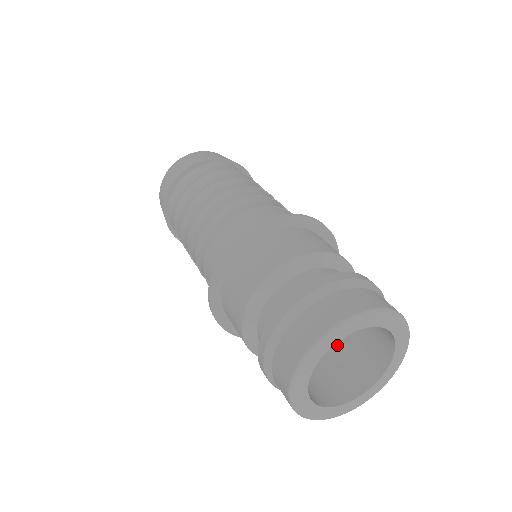
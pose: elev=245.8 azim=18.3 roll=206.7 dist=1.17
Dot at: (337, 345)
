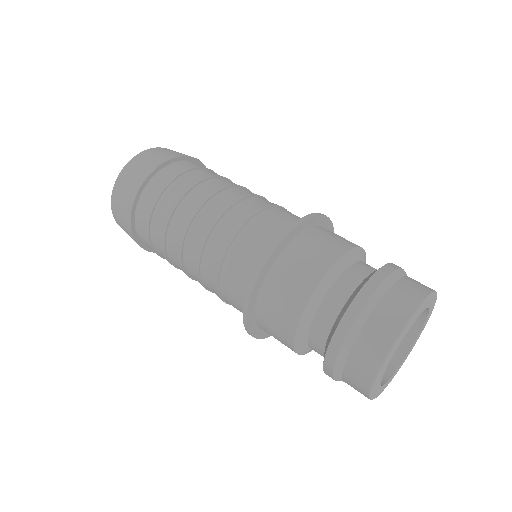
Dot at: occluded
